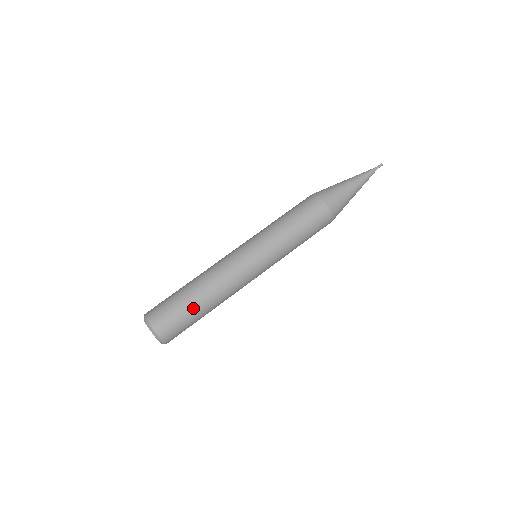
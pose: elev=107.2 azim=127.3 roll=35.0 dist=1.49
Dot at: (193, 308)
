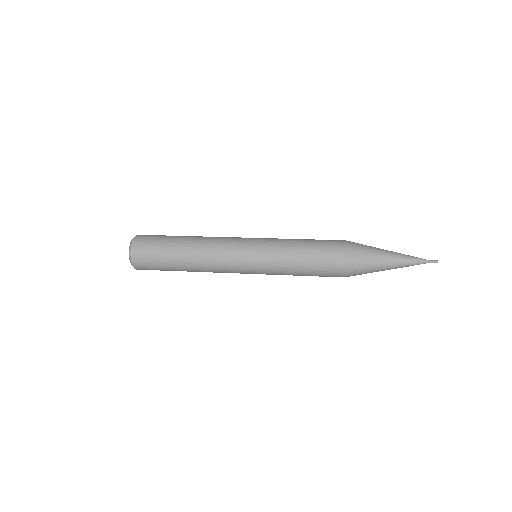
Dot at: (176, 236)
